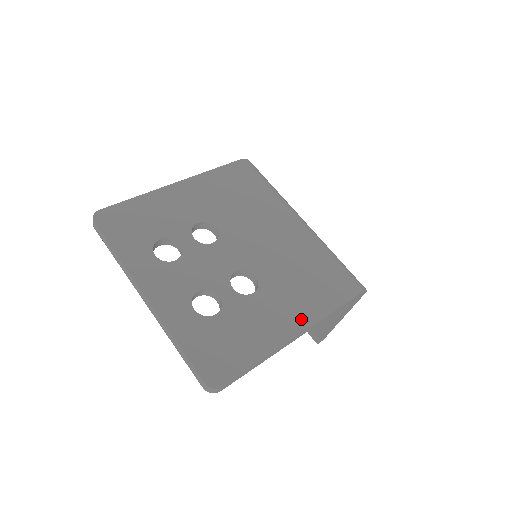
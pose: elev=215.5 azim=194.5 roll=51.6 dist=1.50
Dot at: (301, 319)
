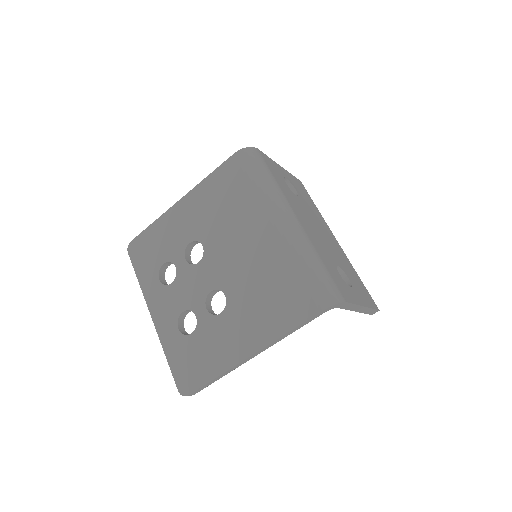
Dot at: (254, 341)
